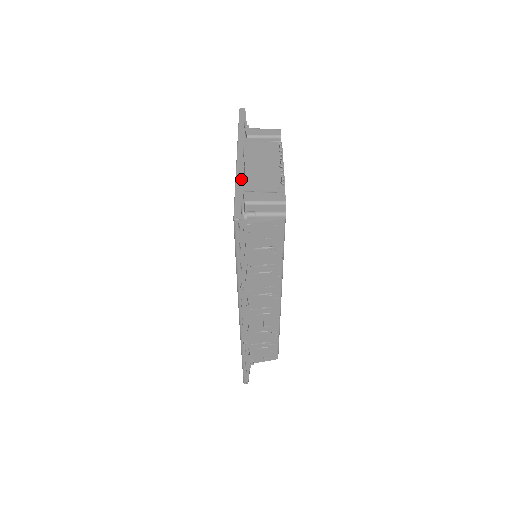
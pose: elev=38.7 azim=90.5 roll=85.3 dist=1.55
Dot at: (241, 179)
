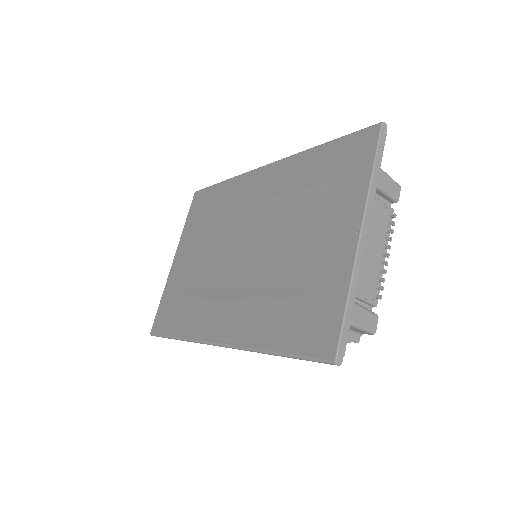
Dot at: (356, 287)
